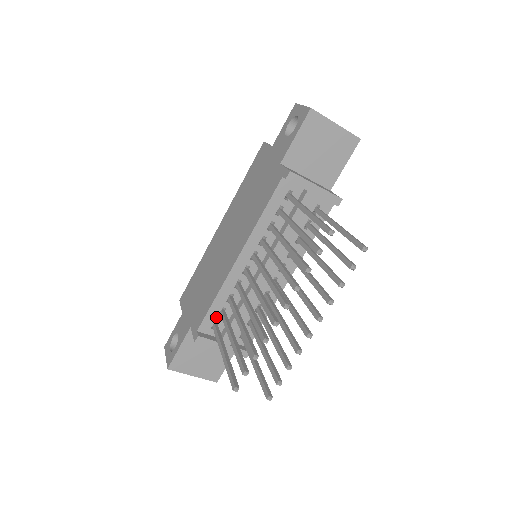
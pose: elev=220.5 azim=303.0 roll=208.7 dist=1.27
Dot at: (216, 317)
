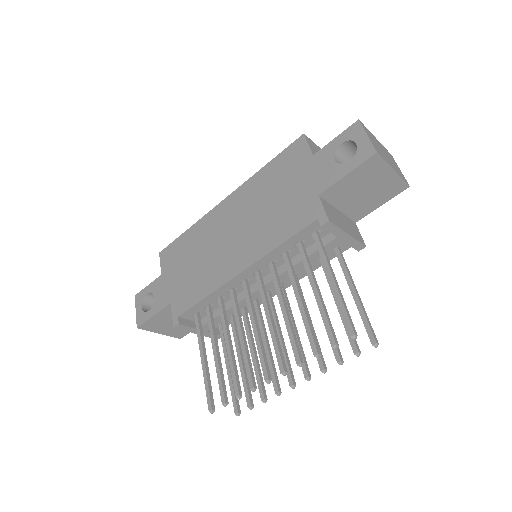
Dot at: (201, 309)
